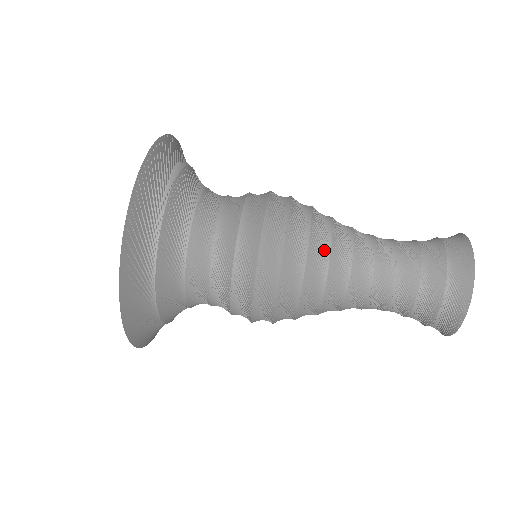
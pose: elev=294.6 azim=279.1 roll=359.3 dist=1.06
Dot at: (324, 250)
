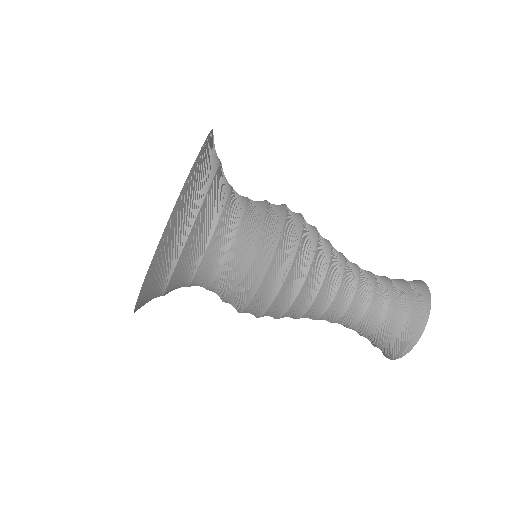
Dot at: (324, 263)
